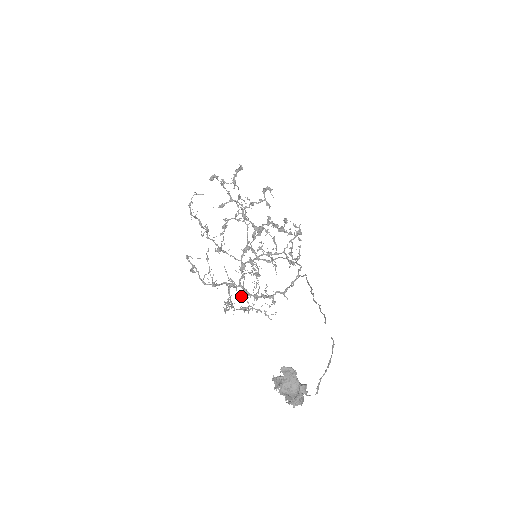
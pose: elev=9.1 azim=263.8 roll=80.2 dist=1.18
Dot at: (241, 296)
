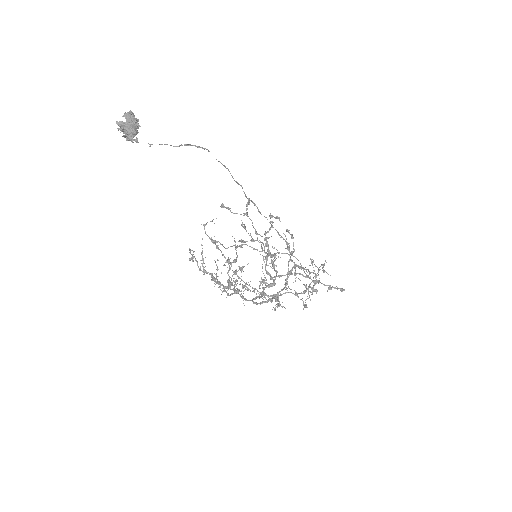
Dot at: (239, 290)
